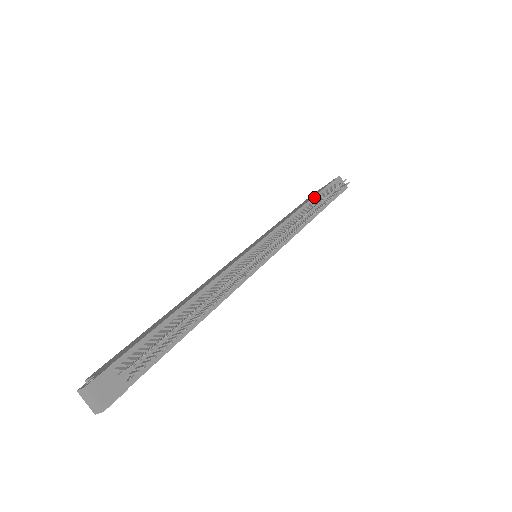
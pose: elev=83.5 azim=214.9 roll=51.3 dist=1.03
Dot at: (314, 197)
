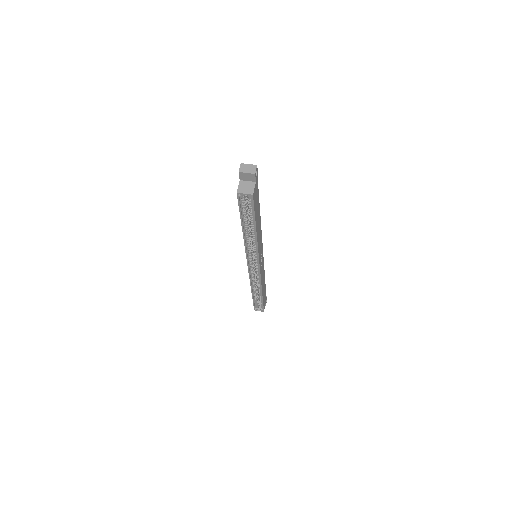
Dot at: occluded
